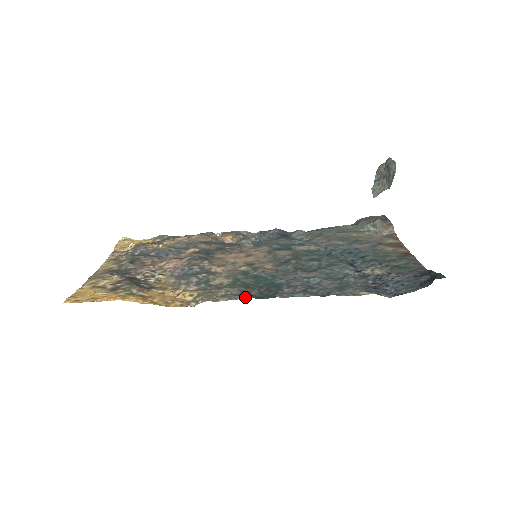
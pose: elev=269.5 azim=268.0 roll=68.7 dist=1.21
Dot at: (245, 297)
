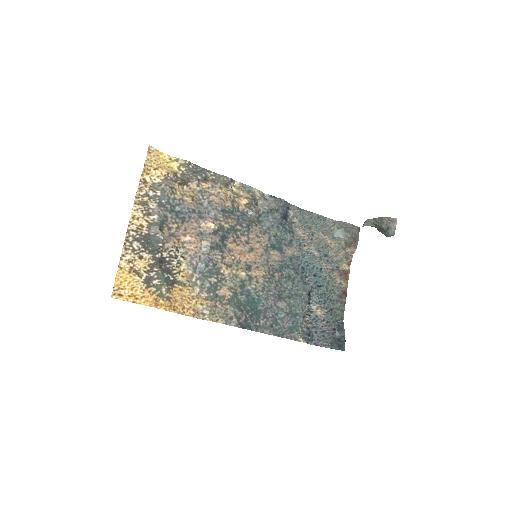
Dot at: (236, 325)
